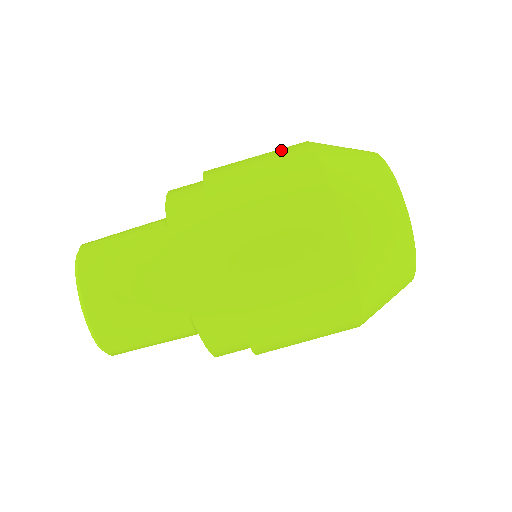
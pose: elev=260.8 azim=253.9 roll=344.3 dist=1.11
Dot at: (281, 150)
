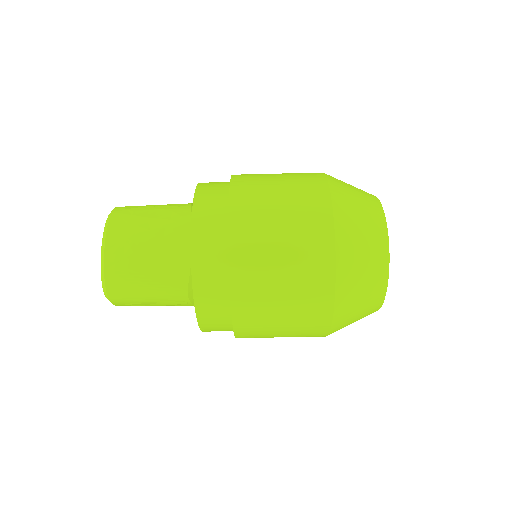
Dot at: occluded
